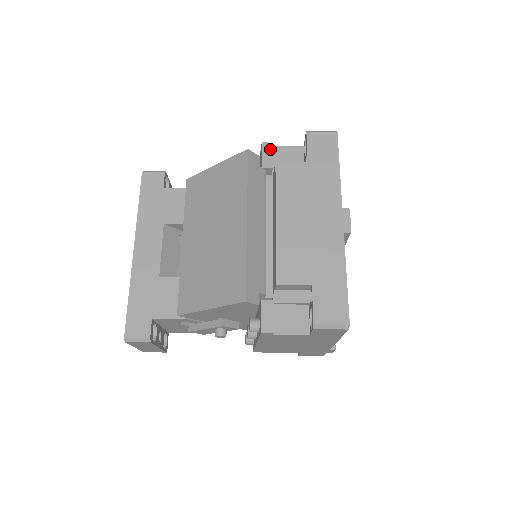
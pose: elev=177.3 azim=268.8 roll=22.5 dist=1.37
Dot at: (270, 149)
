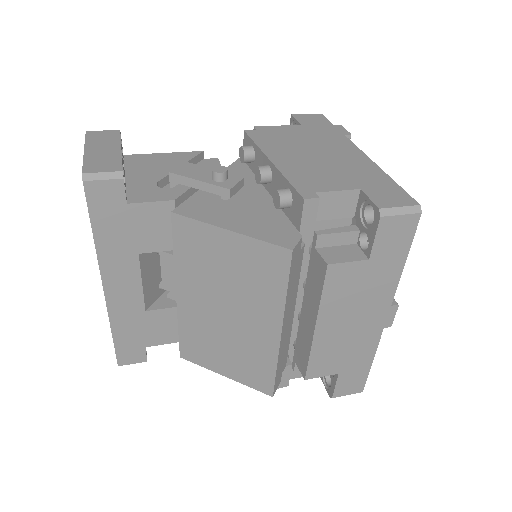
Dot at: (315, 208)
